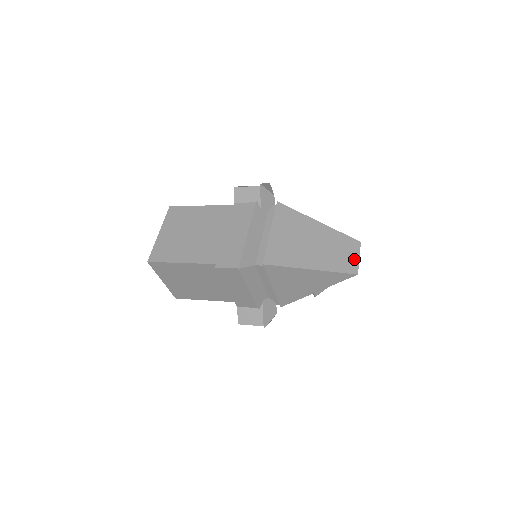
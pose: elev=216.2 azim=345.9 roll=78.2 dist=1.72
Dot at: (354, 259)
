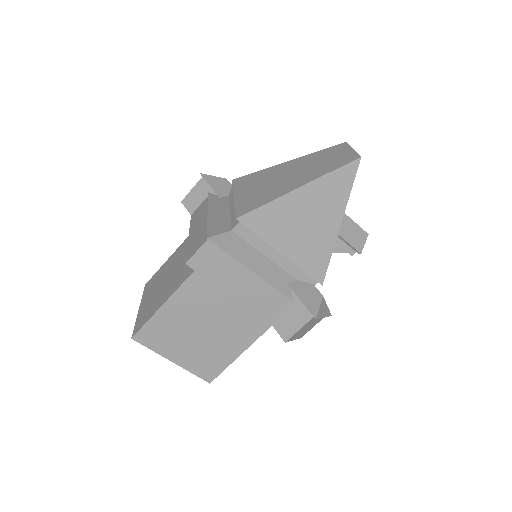
Dot at: (347, 153)
